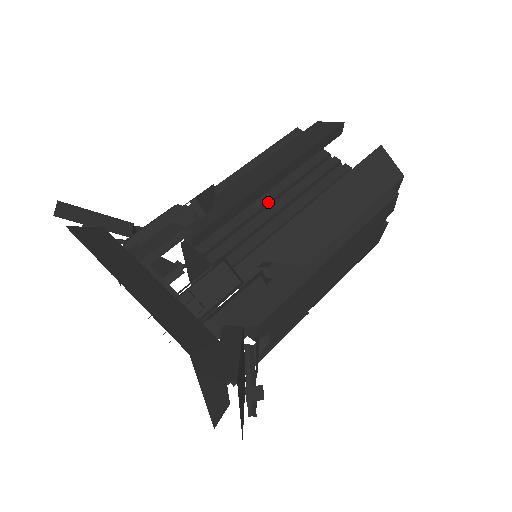
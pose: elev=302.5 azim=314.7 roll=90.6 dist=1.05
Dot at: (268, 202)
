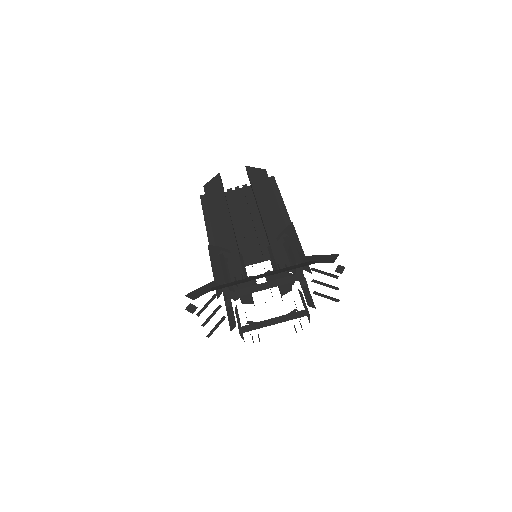
Dot at: occluded
